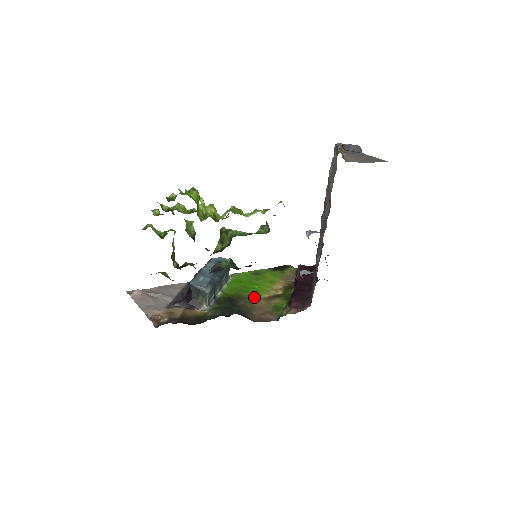
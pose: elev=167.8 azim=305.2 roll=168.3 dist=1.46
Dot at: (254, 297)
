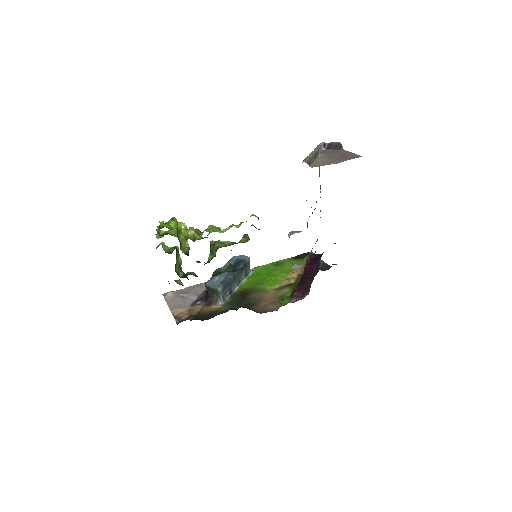
Dot at: (266, 289)
